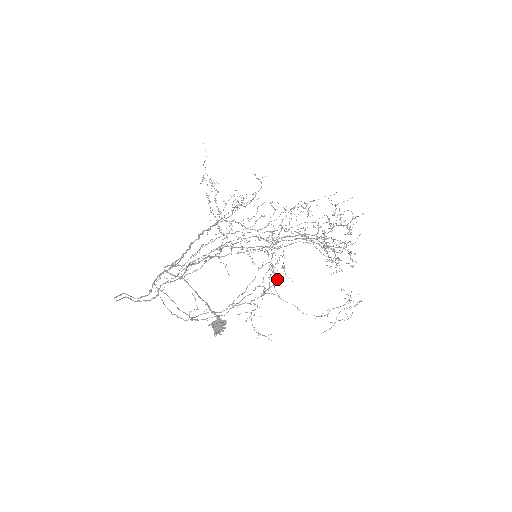
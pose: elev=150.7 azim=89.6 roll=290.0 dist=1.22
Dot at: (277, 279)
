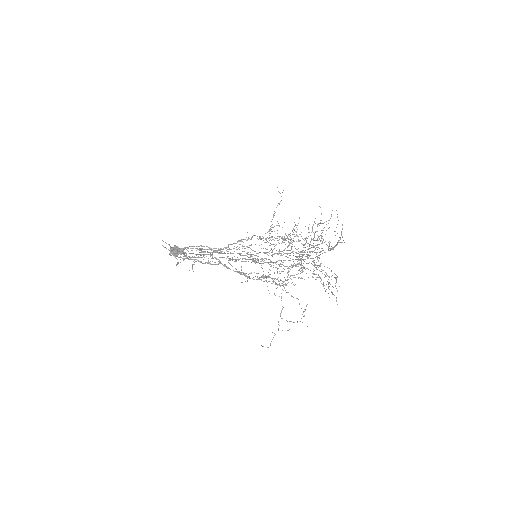
Dot at: occluded
